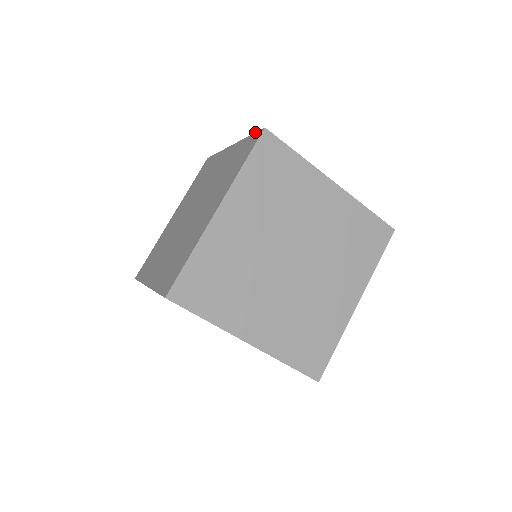
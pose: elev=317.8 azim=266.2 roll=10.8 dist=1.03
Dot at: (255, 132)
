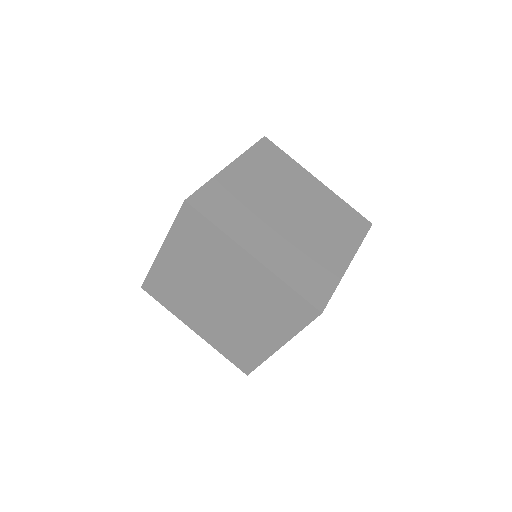
Dot at: occluded
